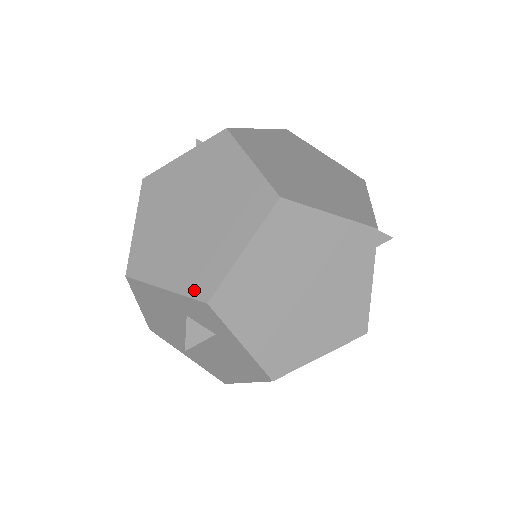
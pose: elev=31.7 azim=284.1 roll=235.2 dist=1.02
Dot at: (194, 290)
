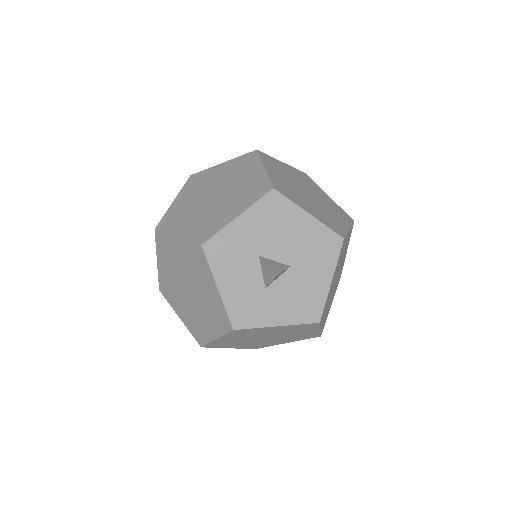
Dot at: (250, 348)
